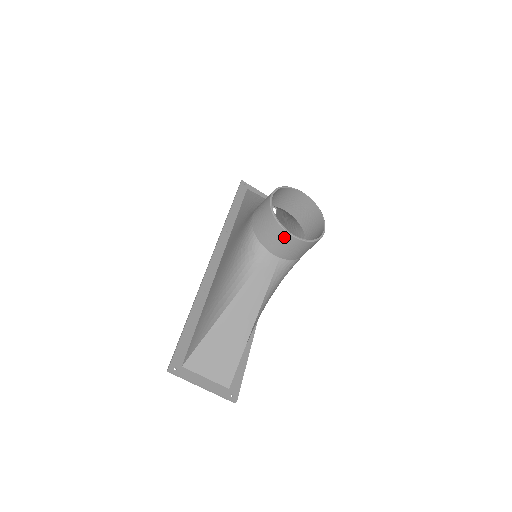
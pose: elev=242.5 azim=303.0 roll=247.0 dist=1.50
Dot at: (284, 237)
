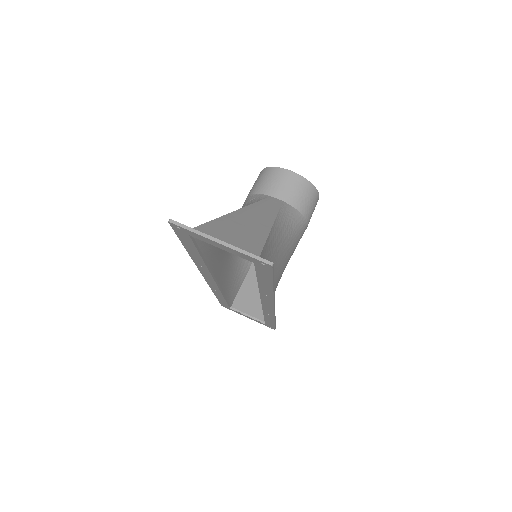
Dot at: (282, 175)
